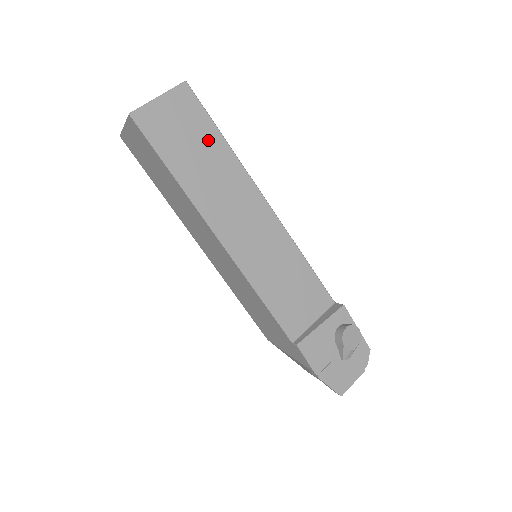
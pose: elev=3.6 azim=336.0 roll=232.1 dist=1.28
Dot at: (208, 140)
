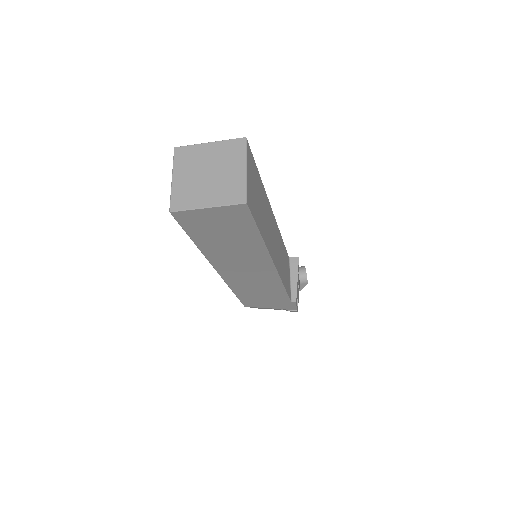
Dot at: (259, 187)
